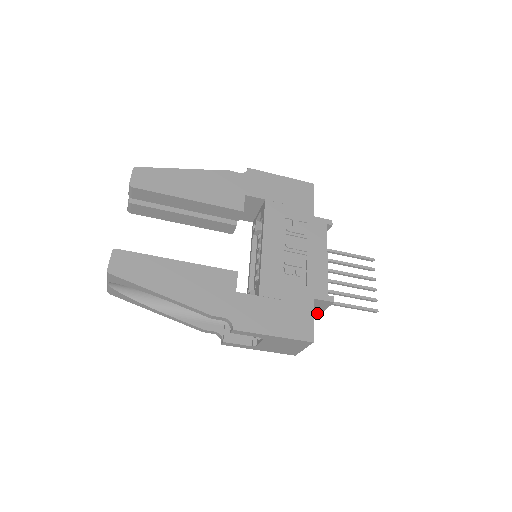
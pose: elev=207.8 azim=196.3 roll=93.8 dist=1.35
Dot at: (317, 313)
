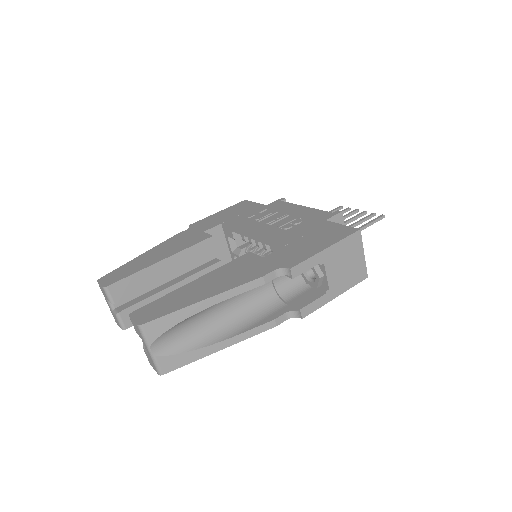
Dot at: occluded
